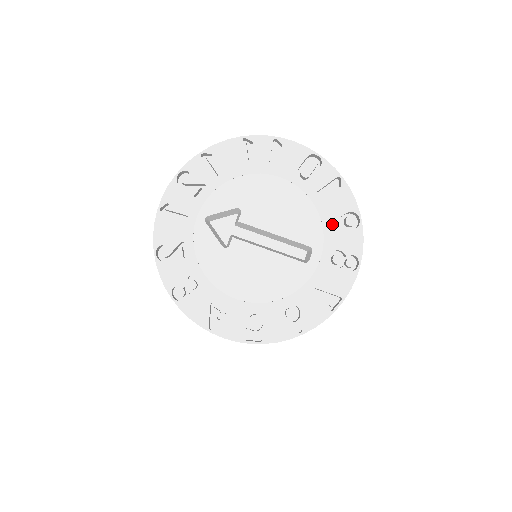
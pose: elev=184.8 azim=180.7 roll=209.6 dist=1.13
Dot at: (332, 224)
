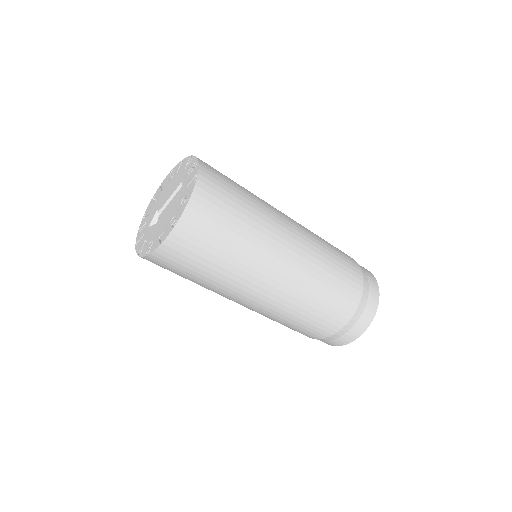
Dot at: occluded
